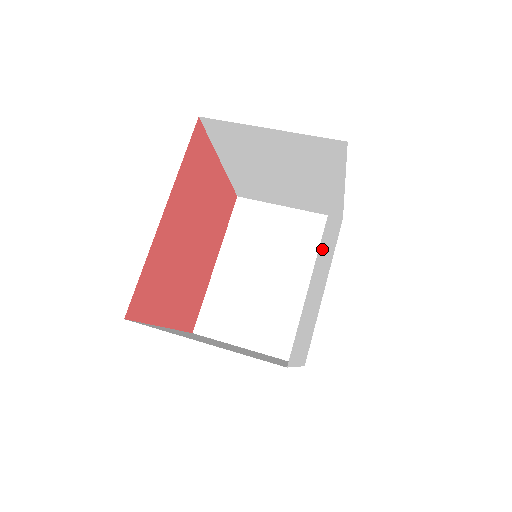
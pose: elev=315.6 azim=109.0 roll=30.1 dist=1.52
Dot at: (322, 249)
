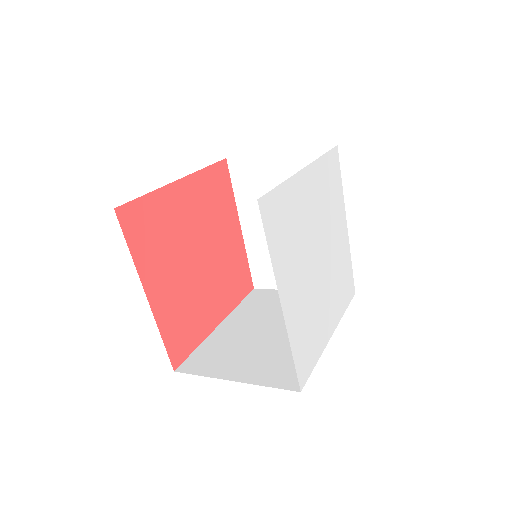
Dot at: (313, 196)
